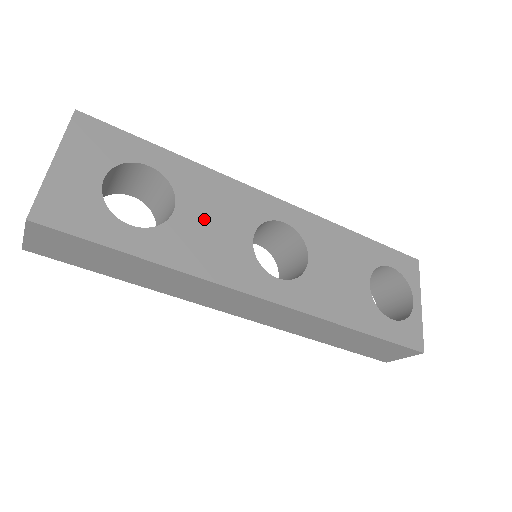
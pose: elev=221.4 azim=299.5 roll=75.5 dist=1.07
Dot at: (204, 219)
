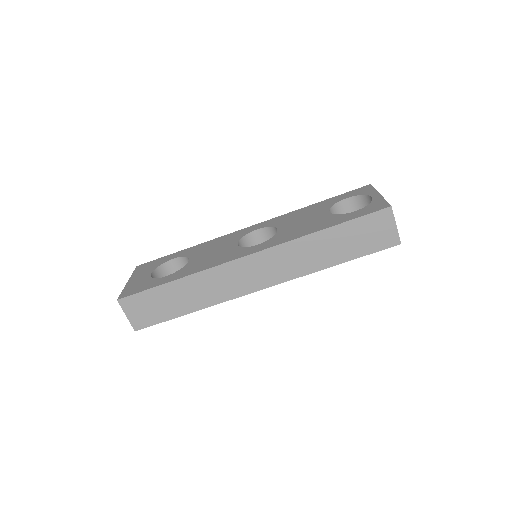
Dot at: (206, 254)
